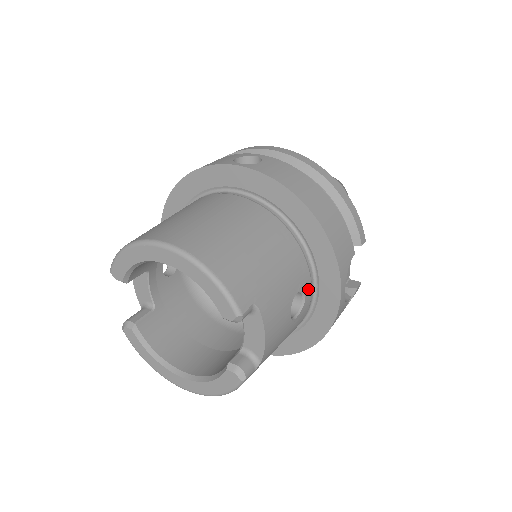
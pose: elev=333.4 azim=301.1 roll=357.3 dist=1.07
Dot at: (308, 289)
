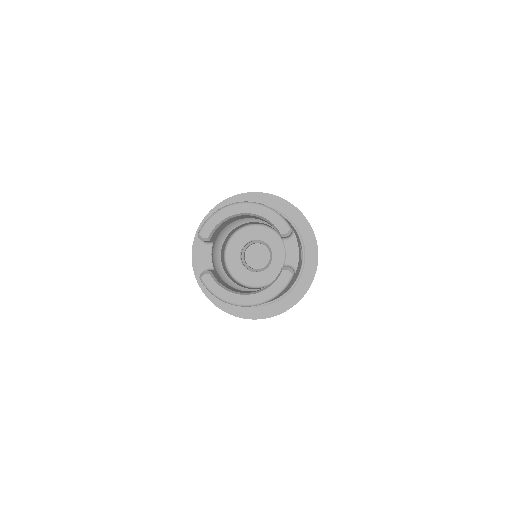
Dot at: (301, 249)
